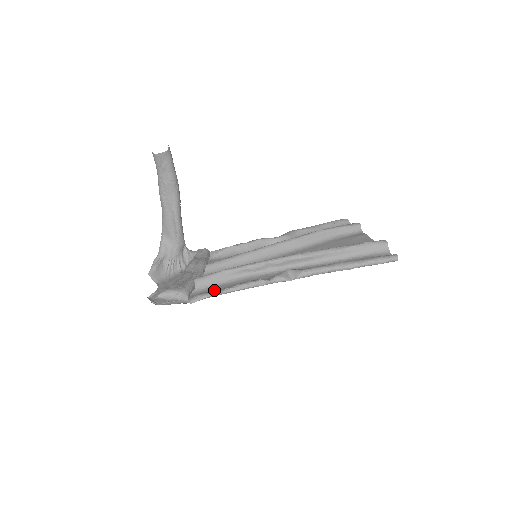
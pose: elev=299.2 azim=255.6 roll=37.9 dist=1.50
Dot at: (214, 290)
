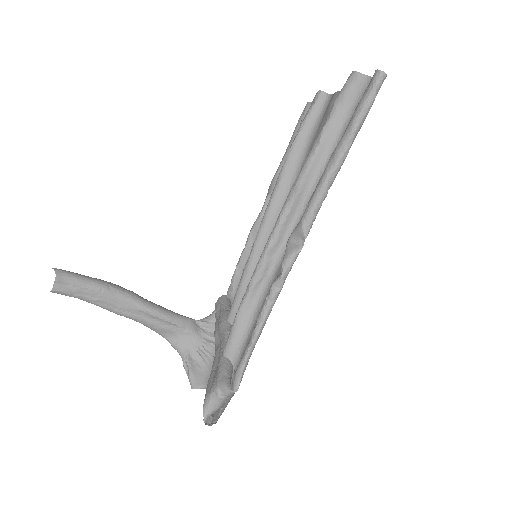
Dot at: occluded
